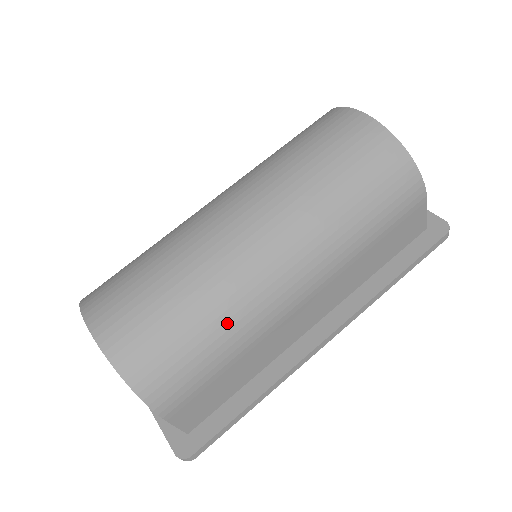
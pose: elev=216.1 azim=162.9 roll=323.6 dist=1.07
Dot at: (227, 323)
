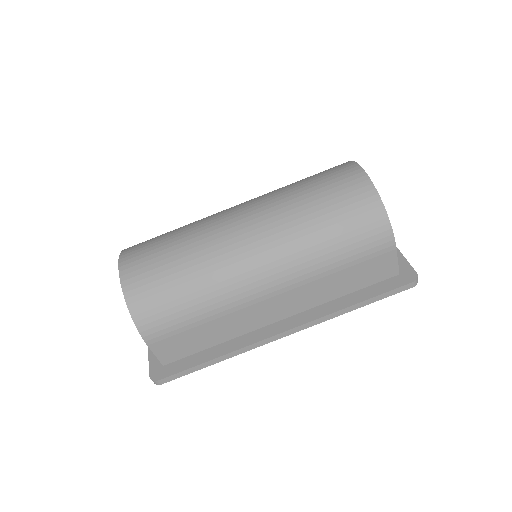
Dot at: (206, 289)
